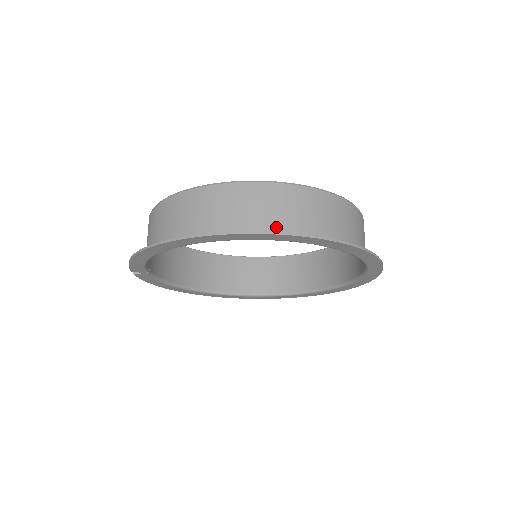
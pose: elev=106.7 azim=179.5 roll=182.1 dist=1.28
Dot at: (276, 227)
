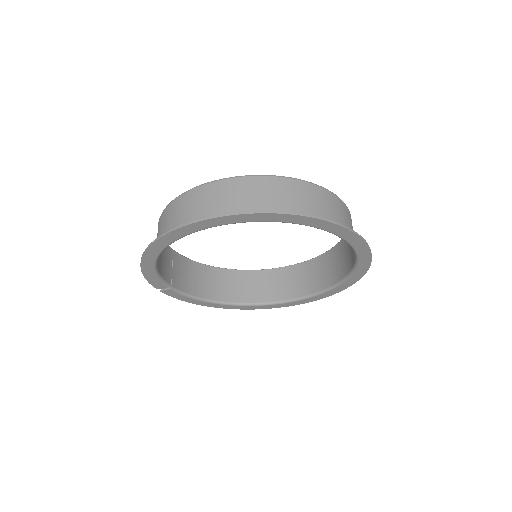
Dot at: occluded
